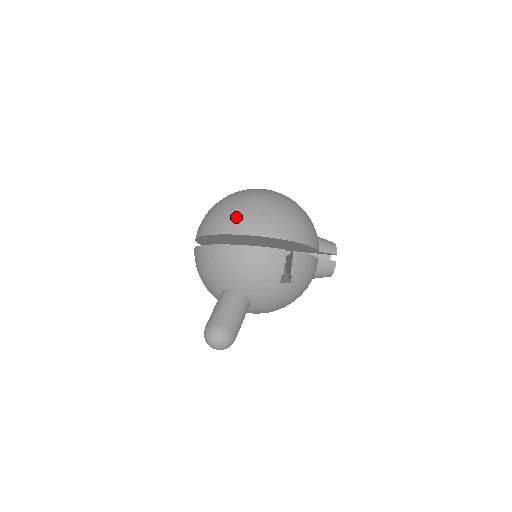
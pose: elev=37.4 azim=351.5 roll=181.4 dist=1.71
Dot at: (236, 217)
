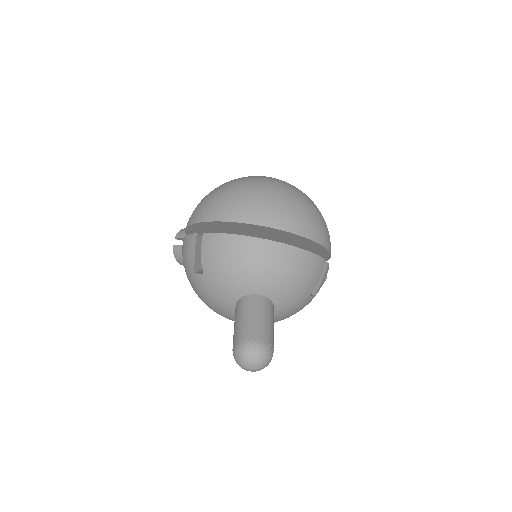
Dot at: (285, 210)
